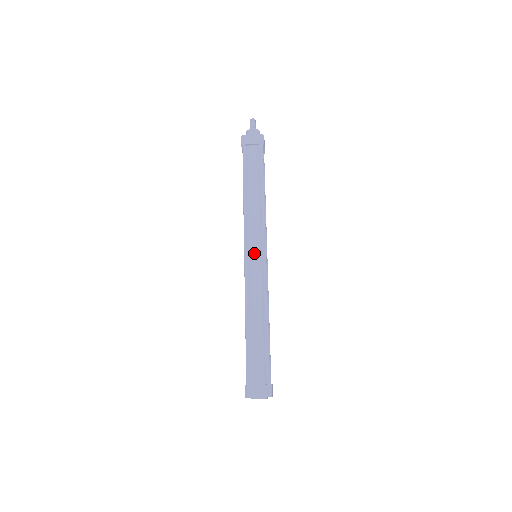
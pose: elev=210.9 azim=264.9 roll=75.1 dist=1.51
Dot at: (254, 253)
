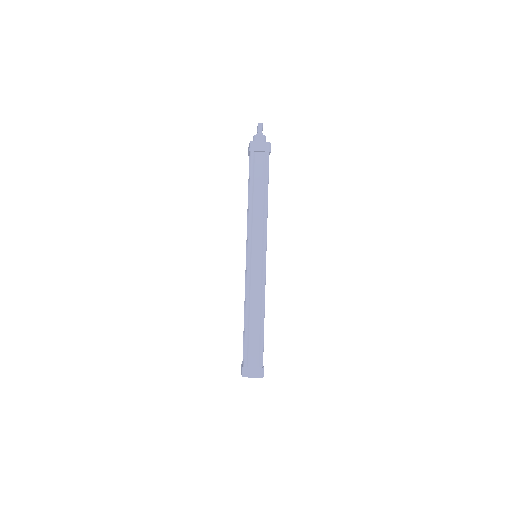
Dot at: (256, 255)
